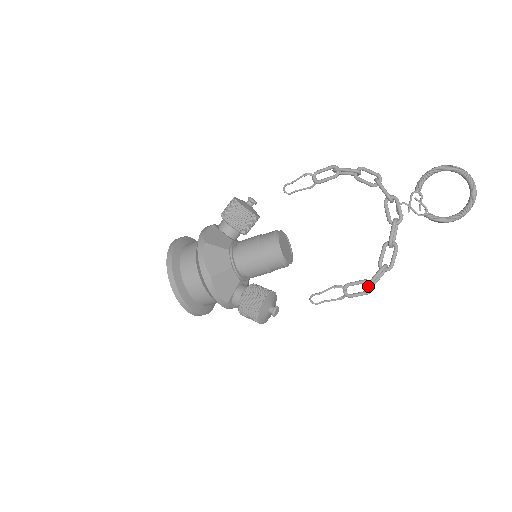
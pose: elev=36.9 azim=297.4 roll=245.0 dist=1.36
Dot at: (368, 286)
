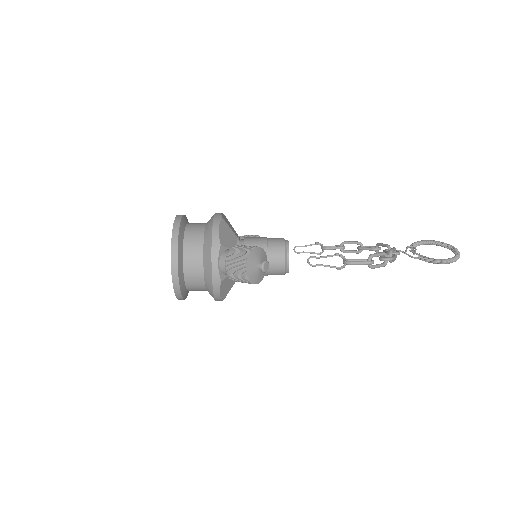
Dot at: (370, 255)
